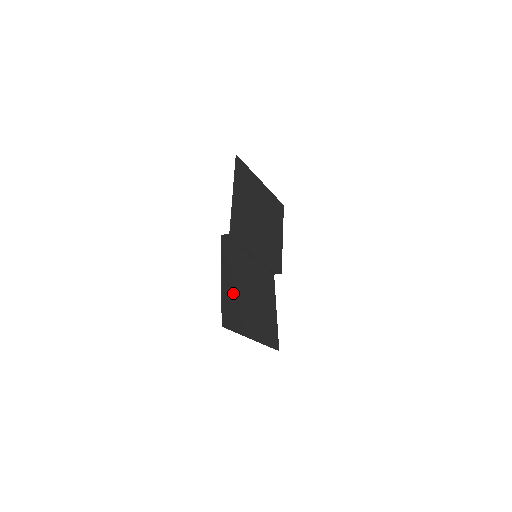
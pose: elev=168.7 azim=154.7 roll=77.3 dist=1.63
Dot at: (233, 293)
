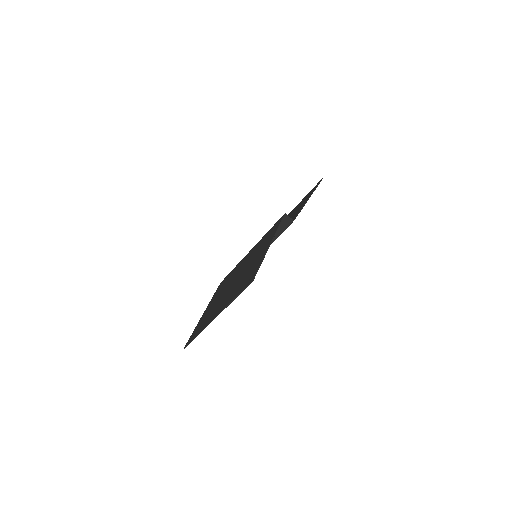
Dot at: occluded
